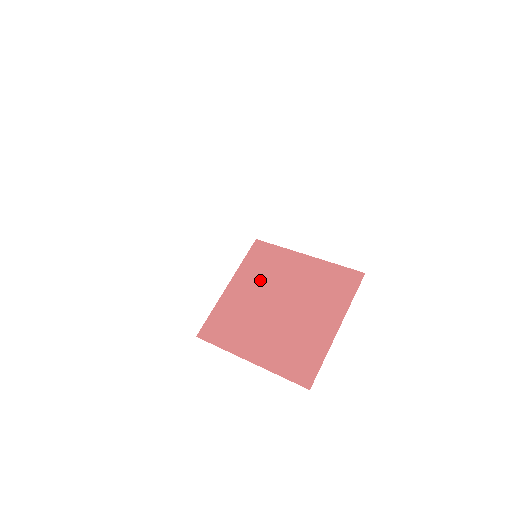
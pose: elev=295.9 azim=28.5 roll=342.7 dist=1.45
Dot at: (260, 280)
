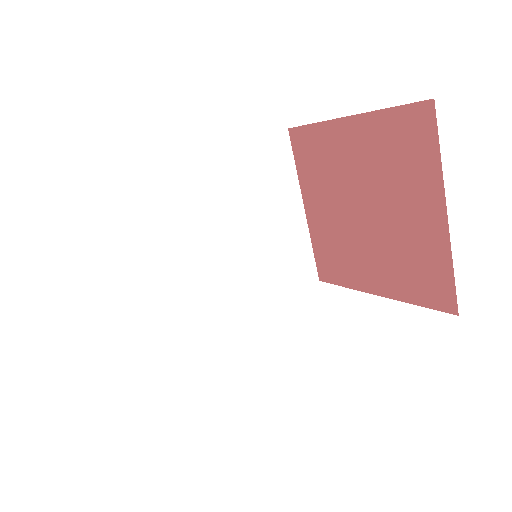
Dot at: (325, 186)
